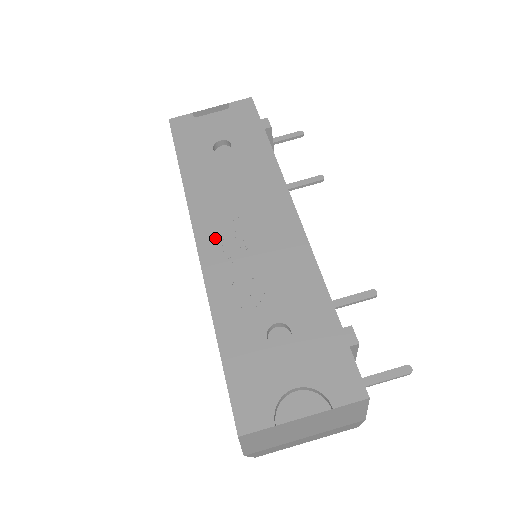
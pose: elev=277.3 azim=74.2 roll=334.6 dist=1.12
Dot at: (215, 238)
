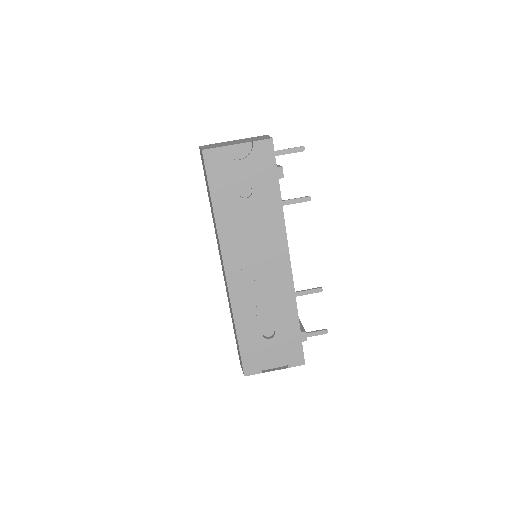
Dot at: (237, 271)
